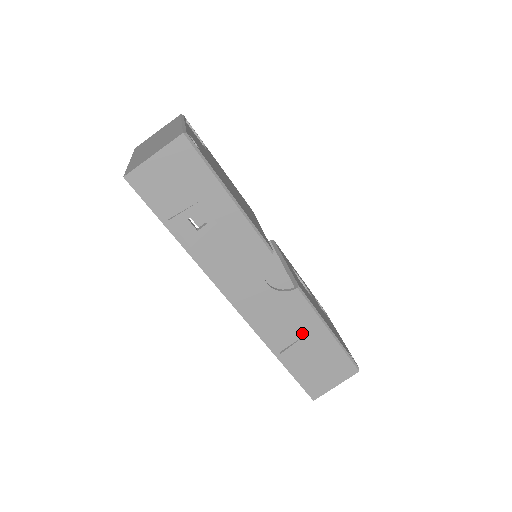
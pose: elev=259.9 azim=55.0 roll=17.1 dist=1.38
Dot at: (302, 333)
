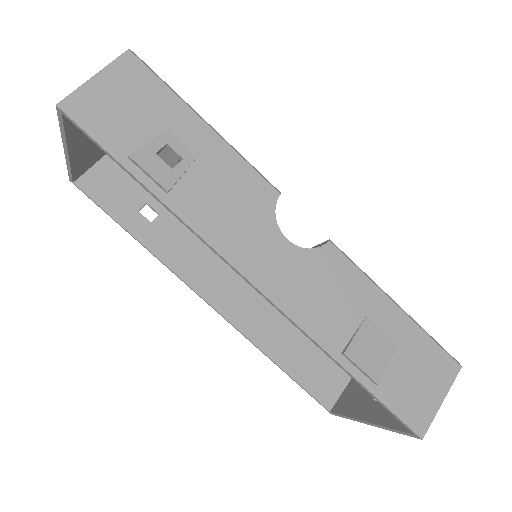
Dot at: (360, 313)
